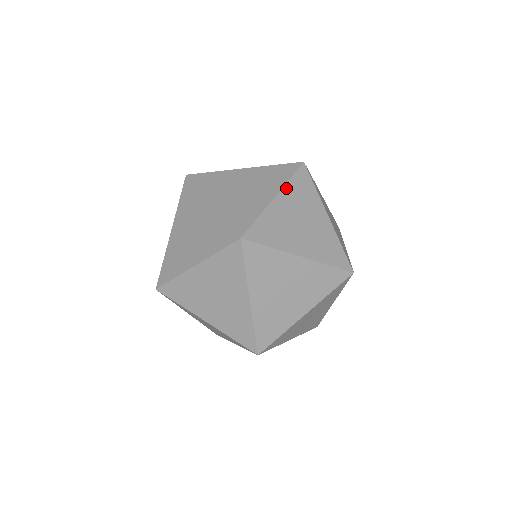
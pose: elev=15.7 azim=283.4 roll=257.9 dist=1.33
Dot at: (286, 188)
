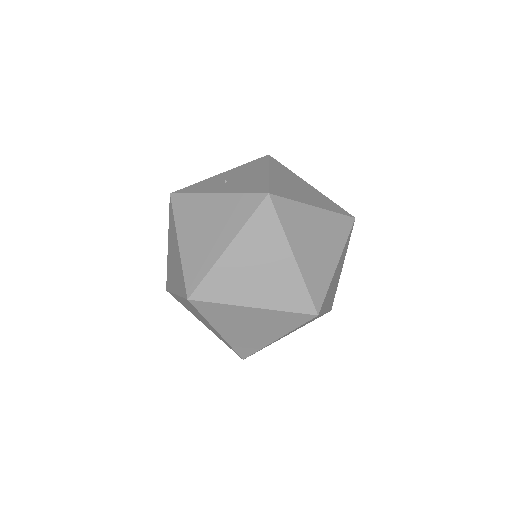
Dot at: occluded
